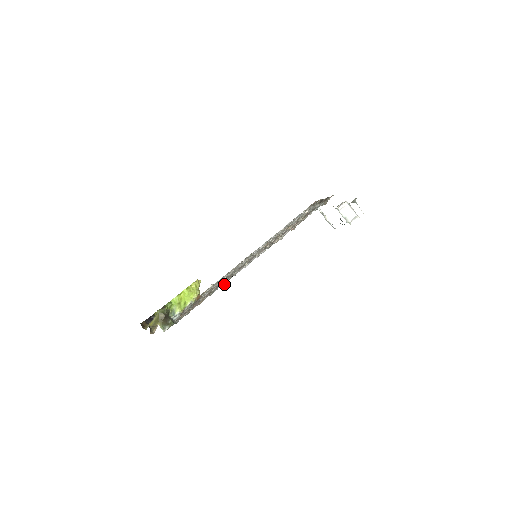
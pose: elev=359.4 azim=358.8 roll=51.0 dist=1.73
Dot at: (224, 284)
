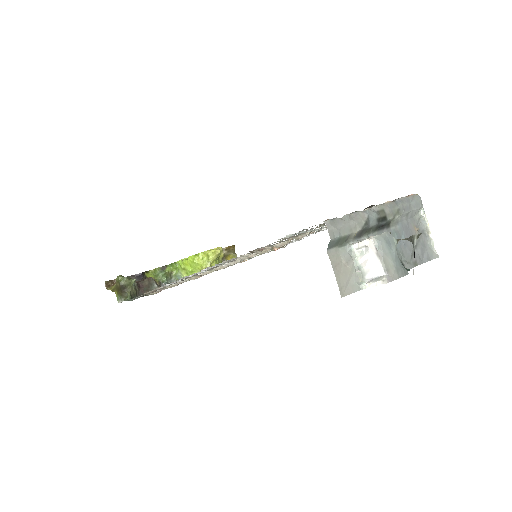
Dot at: (193, 279)
